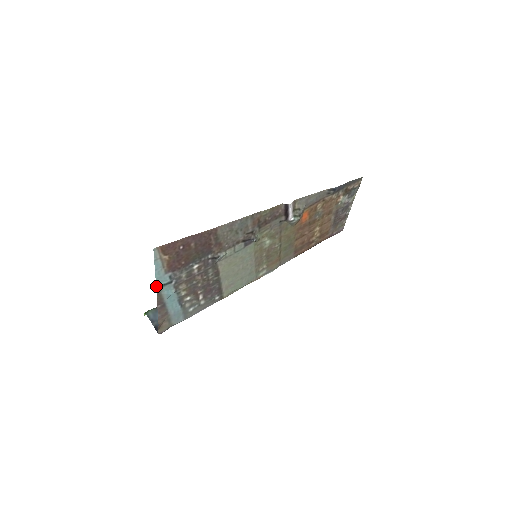
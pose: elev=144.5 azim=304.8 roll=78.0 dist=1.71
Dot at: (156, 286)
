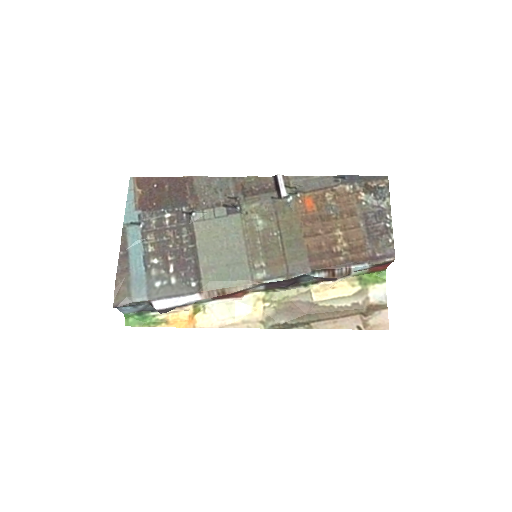
Dot at: (124, 222)
